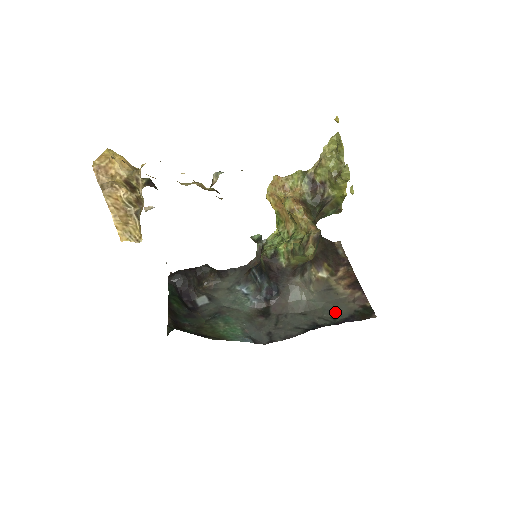
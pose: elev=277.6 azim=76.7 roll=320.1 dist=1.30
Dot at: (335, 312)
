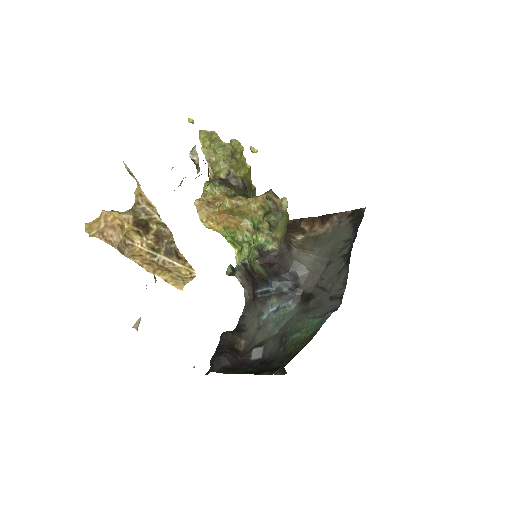
Dot at: (342, 238)
